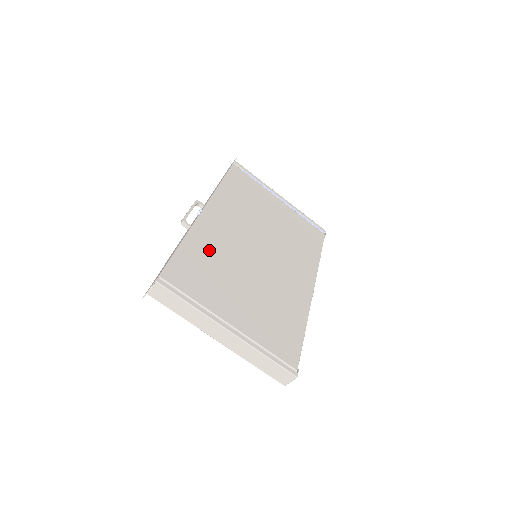
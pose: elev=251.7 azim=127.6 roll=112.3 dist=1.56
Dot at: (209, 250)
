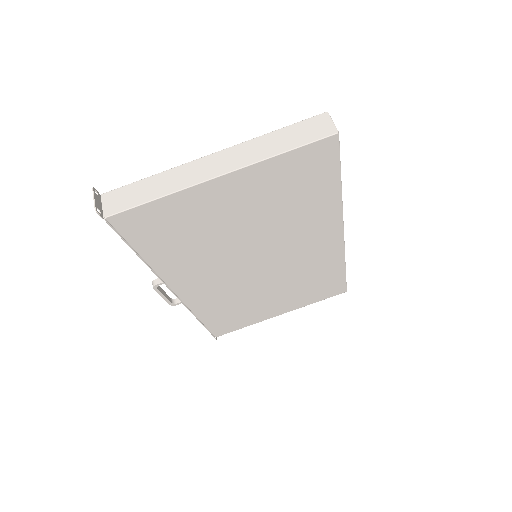
Dot at: occluded
